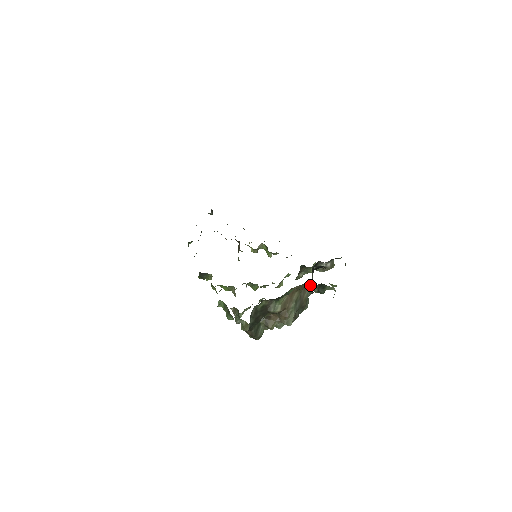
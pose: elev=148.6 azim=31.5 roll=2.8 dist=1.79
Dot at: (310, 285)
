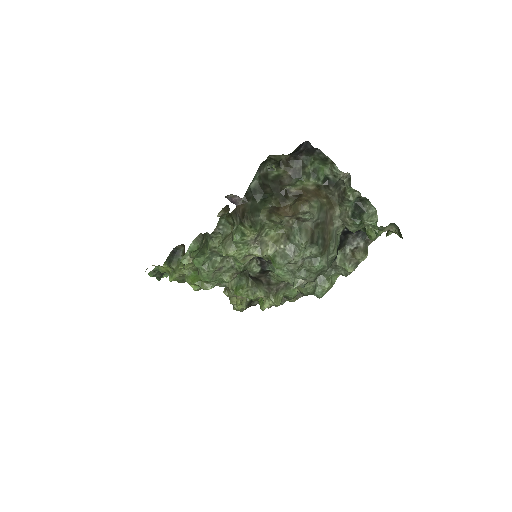
Dot at: (341, 214)
